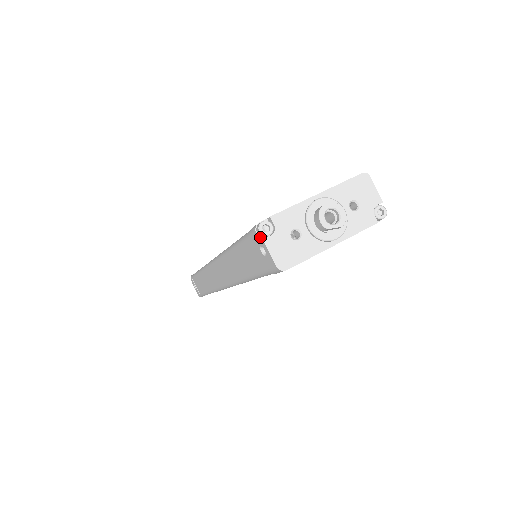
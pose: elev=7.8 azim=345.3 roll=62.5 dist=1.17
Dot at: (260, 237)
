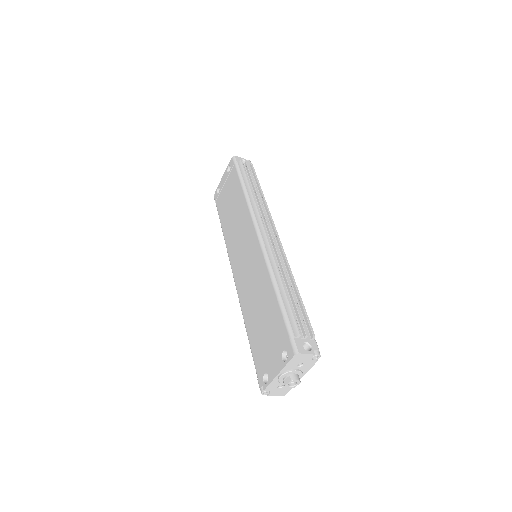
Dot at: occluded
